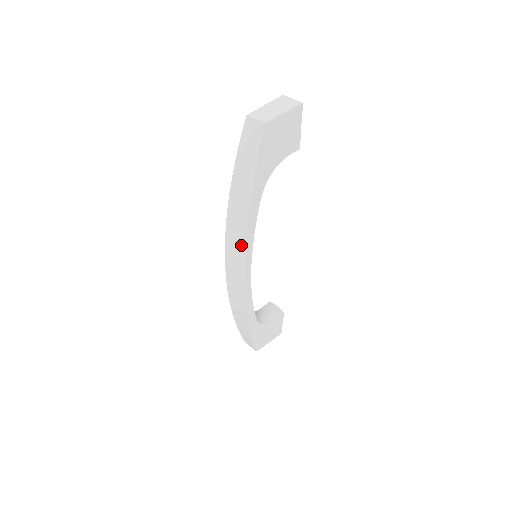
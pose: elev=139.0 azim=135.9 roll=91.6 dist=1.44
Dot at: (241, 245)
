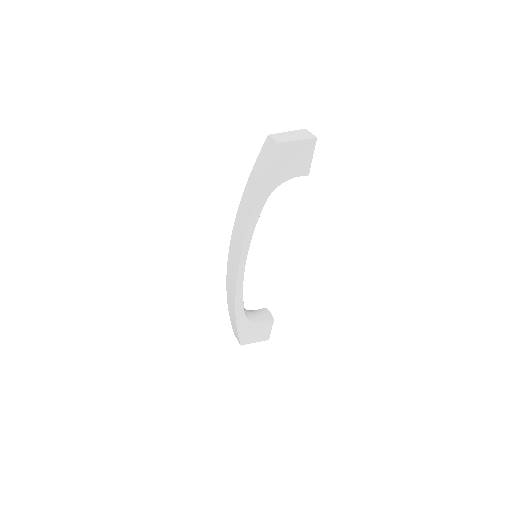
Dot at: (241, 238)
